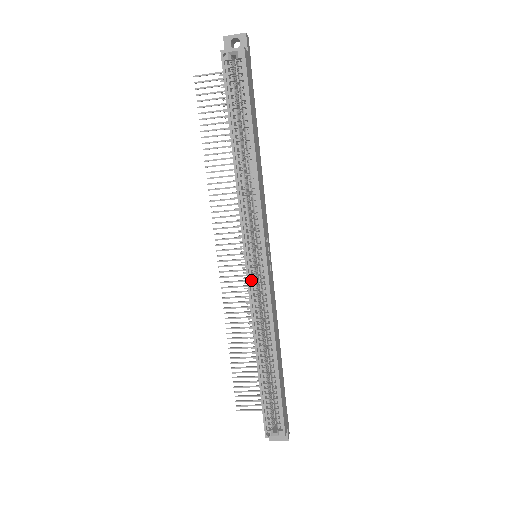
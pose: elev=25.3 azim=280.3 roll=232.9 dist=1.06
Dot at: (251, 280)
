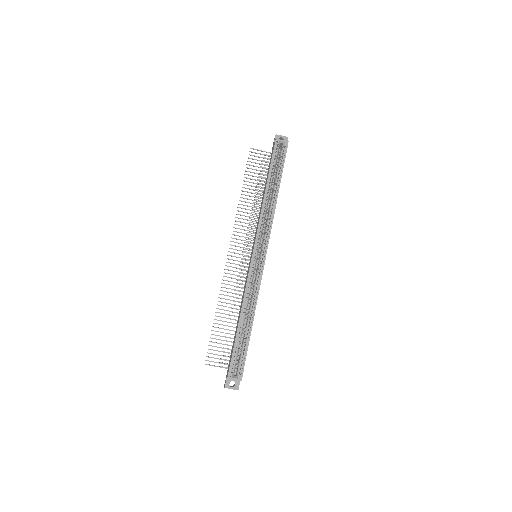
Dot at: (252, 266)
